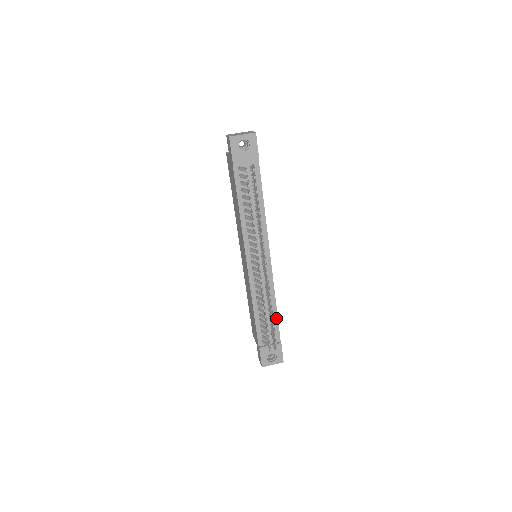
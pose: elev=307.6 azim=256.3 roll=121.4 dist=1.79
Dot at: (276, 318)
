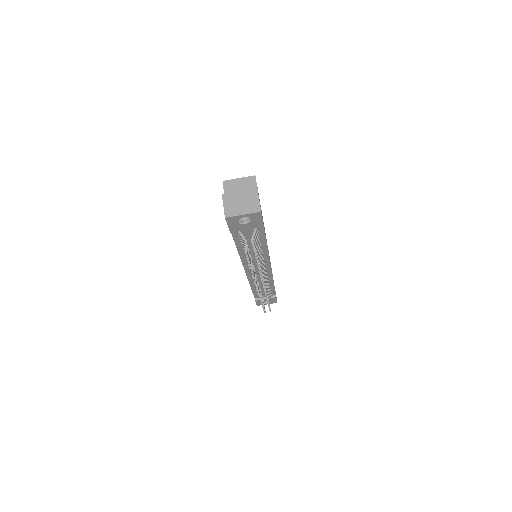
Dot at: (273, 288)
